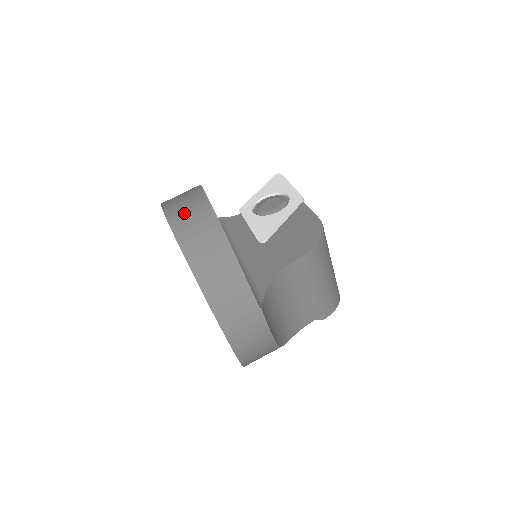
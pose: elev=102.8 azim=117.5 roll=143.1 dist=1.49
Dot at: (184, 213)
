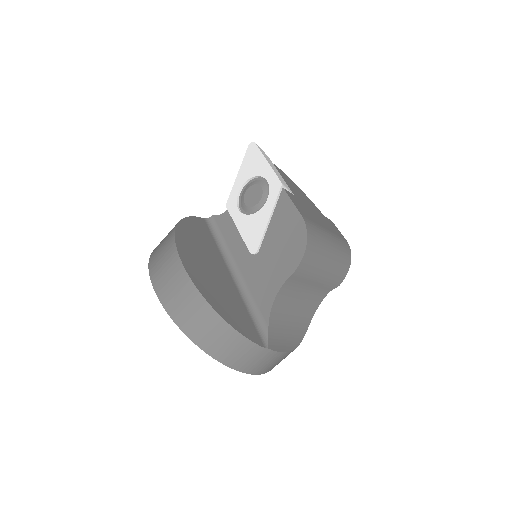
Dot at: (169, 288)
